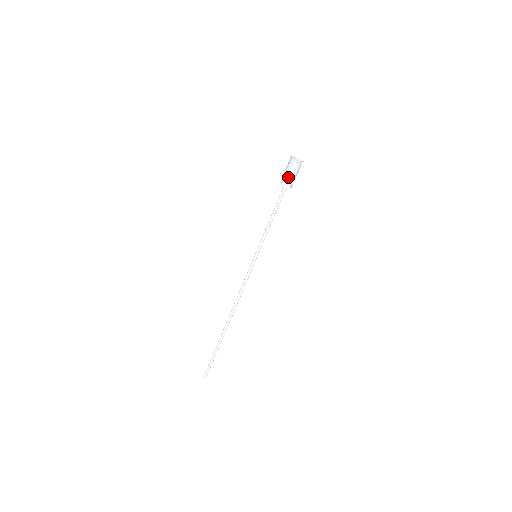
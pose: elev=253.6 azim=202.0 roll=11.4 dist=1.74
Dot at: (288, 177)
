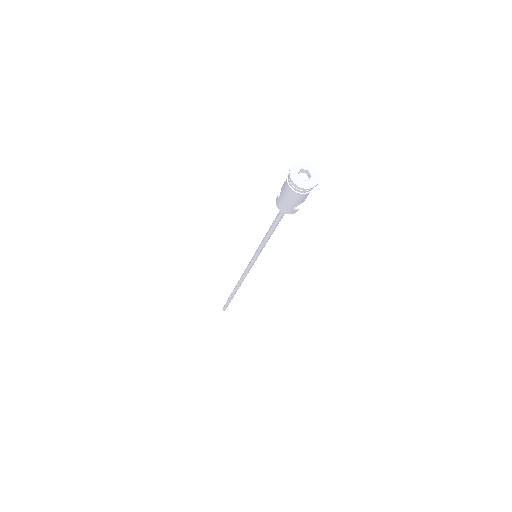
Dot at: (285, 203)
